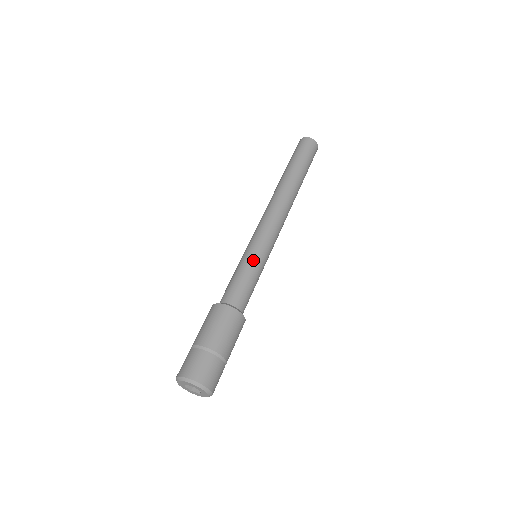
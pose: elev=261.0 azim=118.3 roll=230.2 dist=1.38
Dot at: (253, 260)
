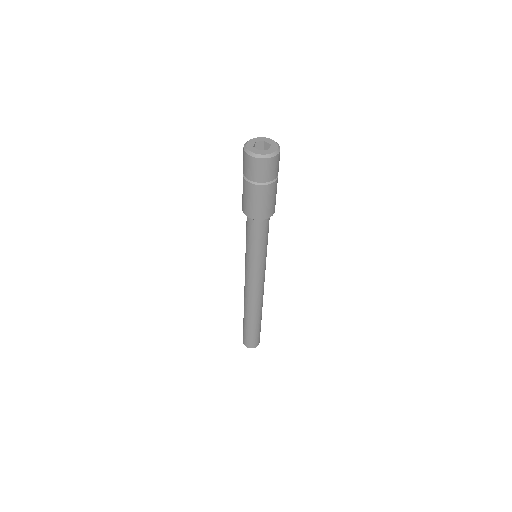
Dot at: occluded
